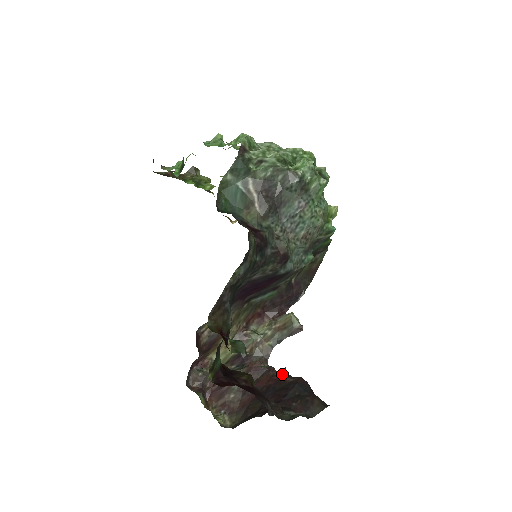
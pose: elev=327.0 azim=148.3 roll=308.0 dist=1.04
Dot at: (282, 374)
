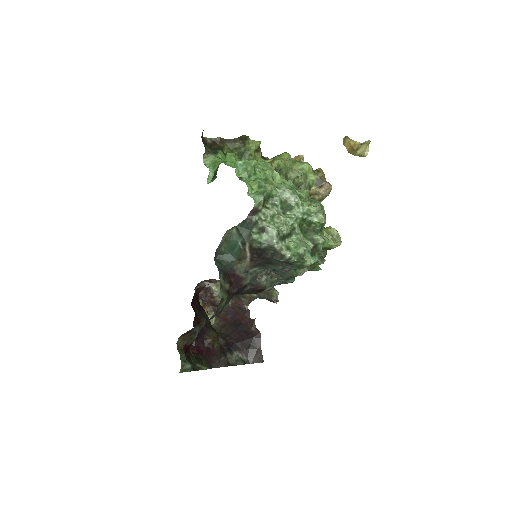
Dot at: (252, 321)
